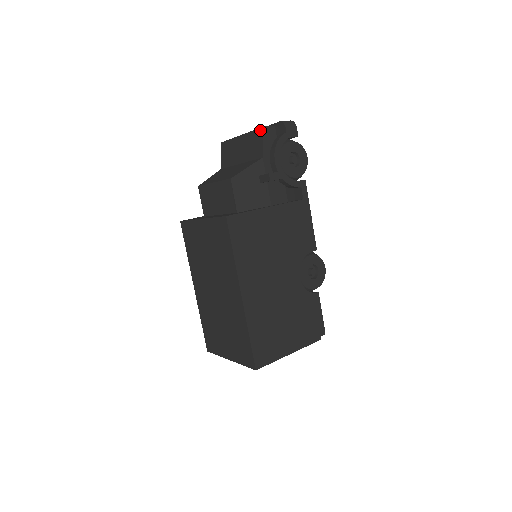
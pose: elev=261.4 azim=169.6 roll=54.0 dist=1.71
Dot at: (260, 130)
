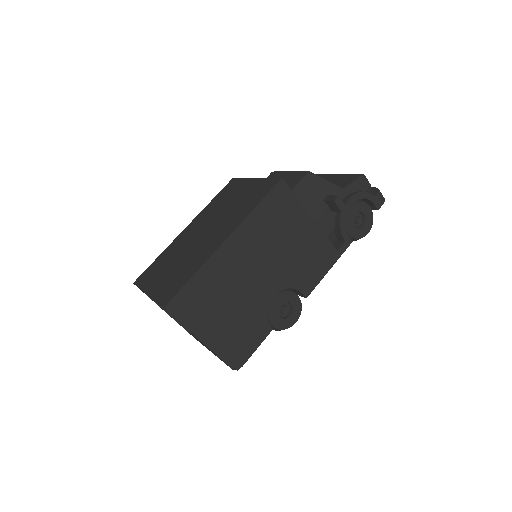
Dot at: (359, 175)
